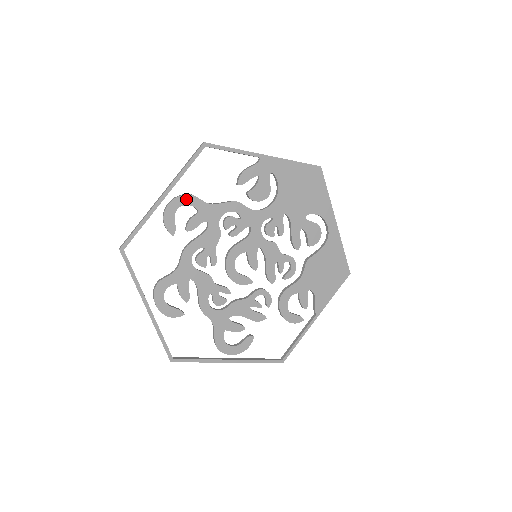
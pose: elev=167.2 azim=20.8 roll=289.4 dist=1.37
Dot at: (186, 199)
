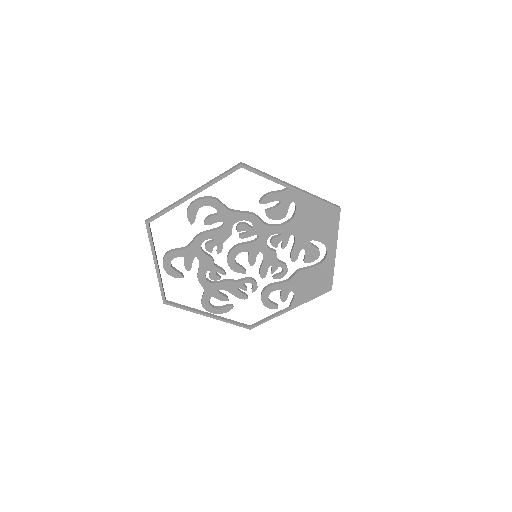
Dot at: (211, 202)
